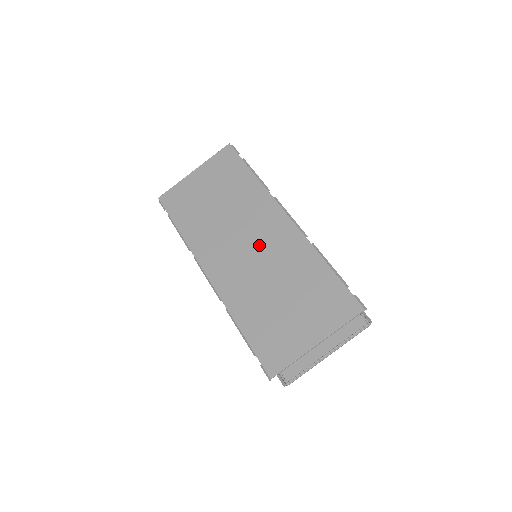
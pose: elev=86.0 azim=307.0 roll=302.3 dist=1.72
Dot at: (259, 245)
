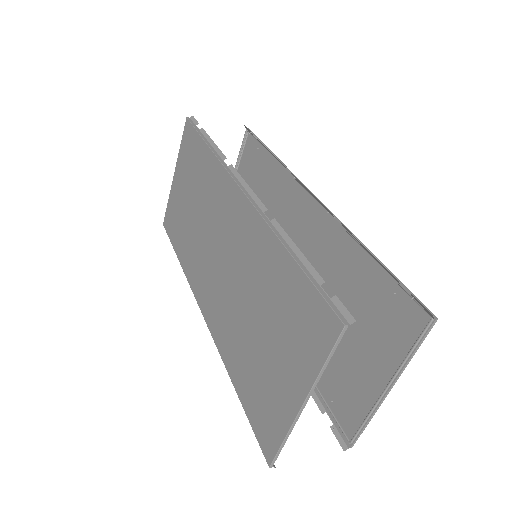
Dot at: (226, 250)
